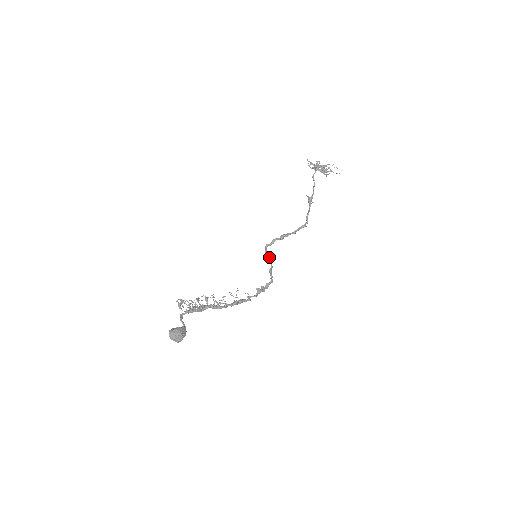
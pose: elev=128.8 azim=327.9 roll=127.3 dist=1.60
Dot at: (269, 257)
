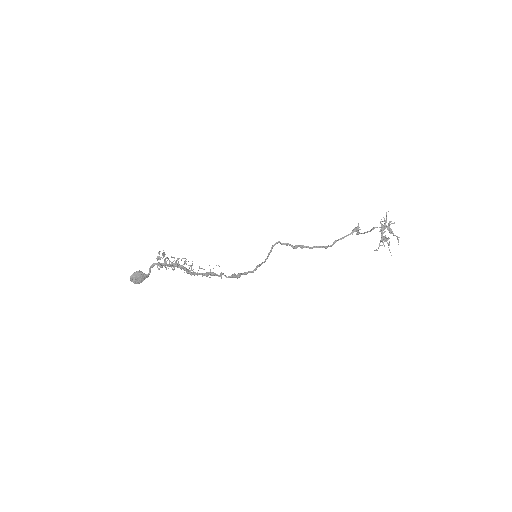
Dot at: occluded
